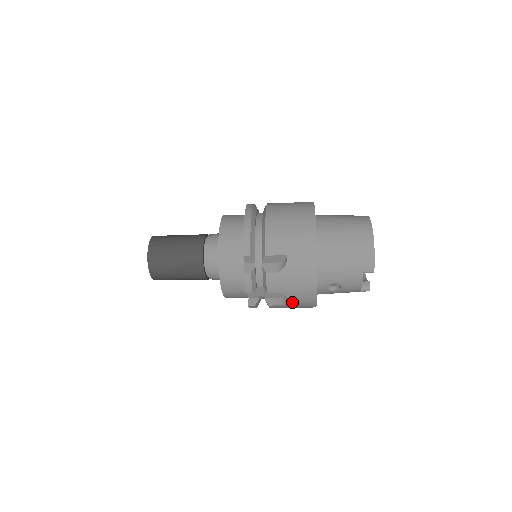
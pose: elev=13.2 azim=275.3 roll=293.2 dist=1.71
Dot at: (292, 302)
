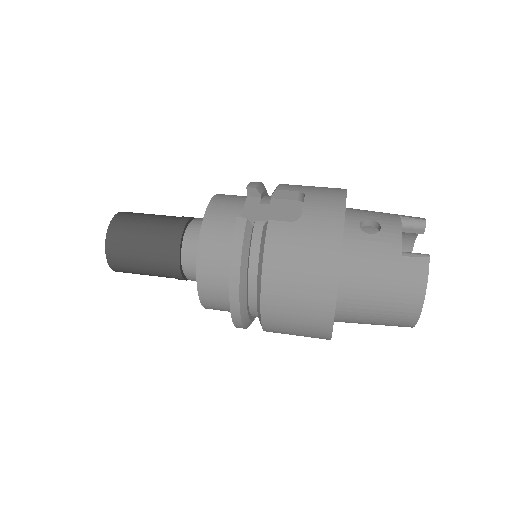
Dot at: occluded
